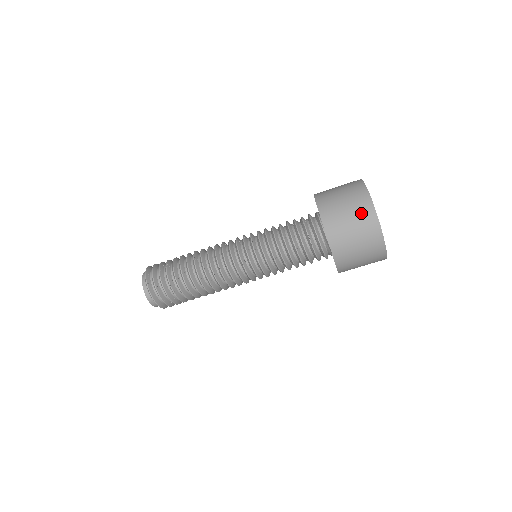
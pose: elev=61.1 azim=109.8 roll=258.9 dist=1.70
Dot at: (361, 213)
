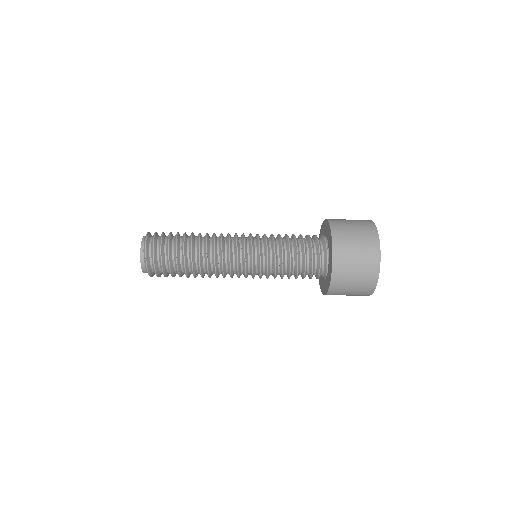
Dot at: (365, 282)
